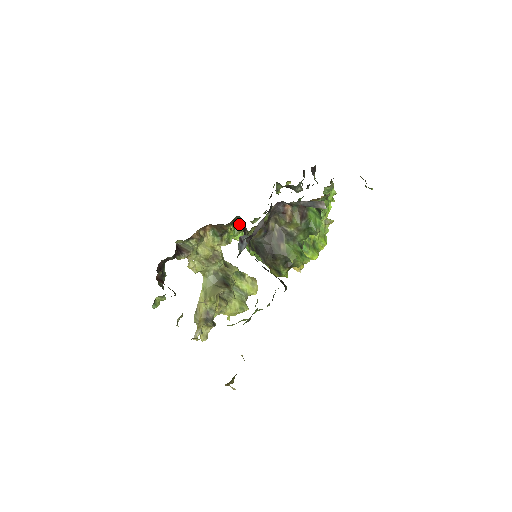
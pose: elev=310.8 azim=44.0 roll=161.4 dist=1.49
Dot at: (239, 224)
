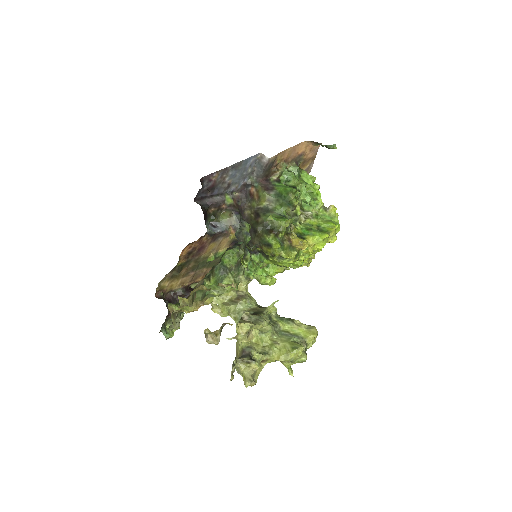
Dot at: occluded
